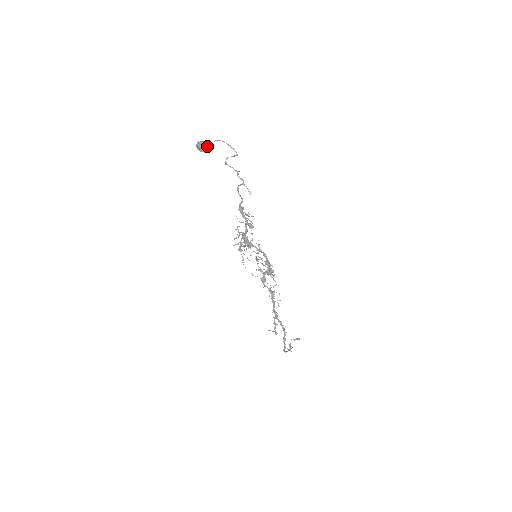
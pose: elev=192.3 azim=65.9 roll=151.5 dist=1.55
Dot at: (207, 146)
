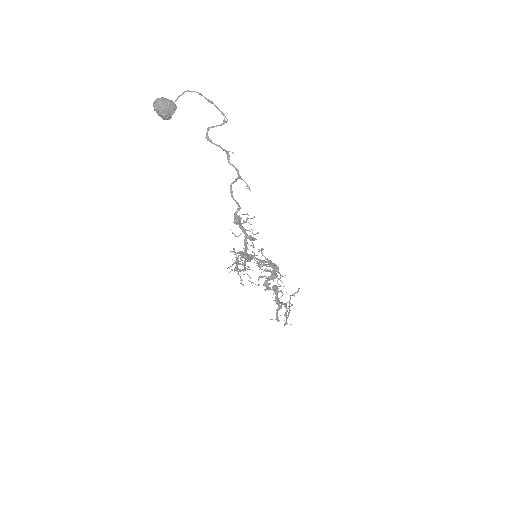
Dot at: (173, 109)
